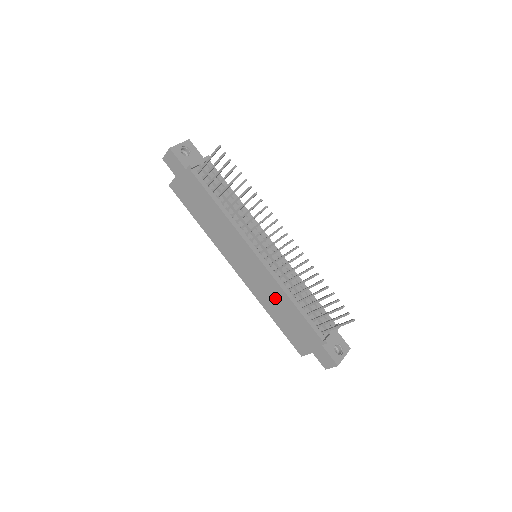
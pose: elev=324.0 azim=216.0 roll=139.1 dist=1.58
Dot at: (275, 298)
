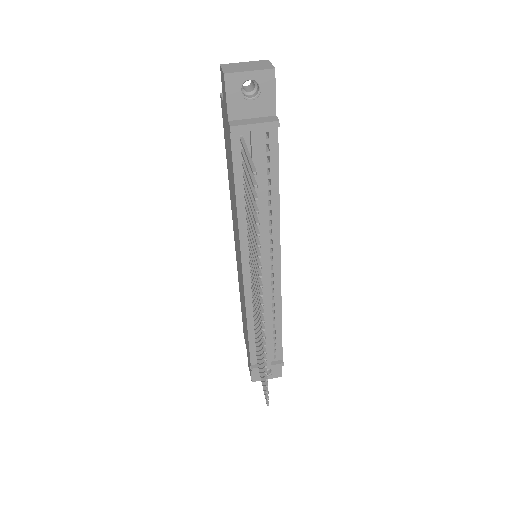
Dot at: occluded
